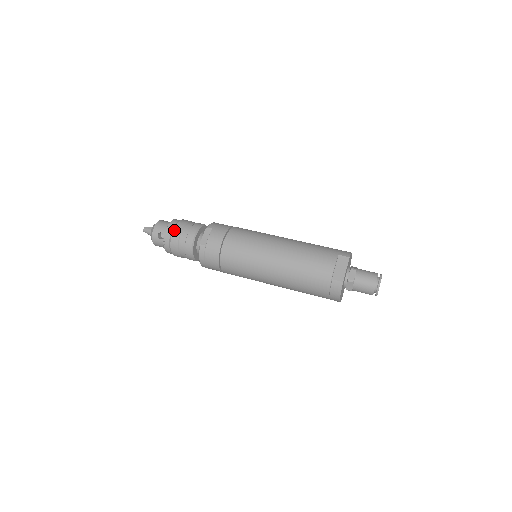
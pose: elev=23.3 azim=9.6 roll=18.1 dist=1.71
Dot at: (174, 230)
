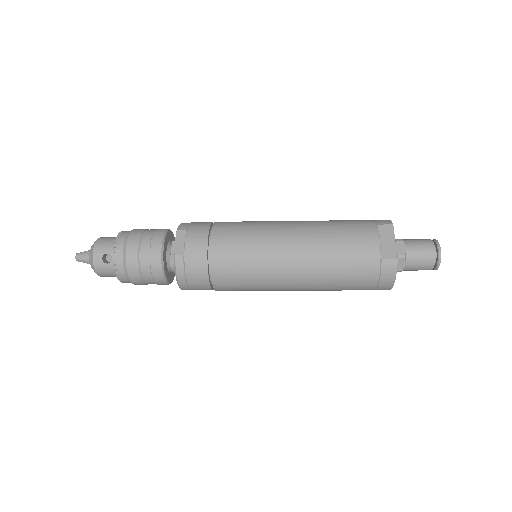
Dot at: (127, 245)
